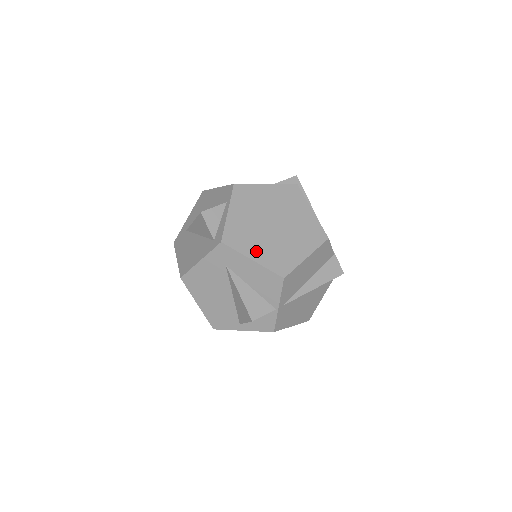
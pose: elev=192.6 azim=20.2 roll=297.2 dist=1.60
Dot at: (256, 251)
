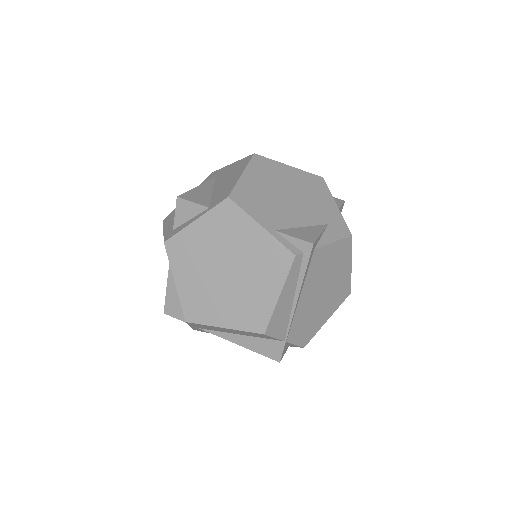
Dot at: (185, 278)
